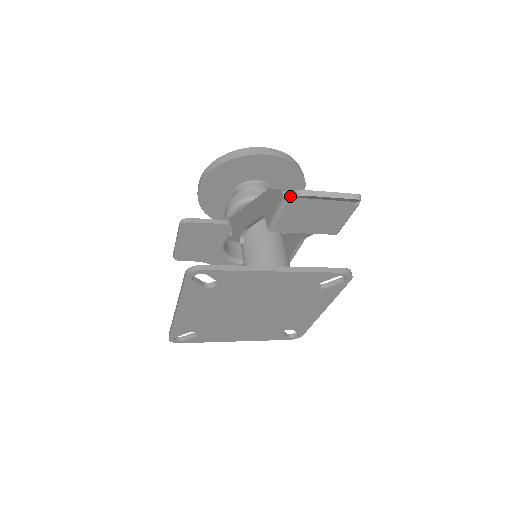
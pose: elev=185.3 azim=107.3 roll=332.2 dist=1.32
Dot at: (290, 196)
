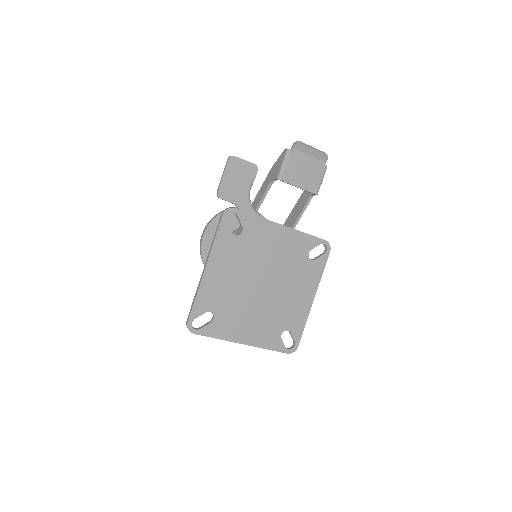
Dot at: (291, 149)
